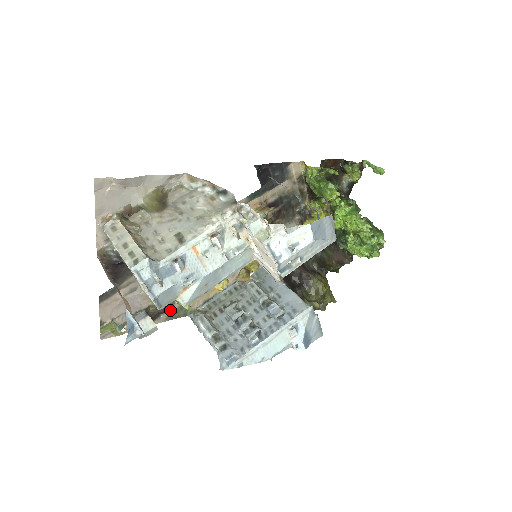
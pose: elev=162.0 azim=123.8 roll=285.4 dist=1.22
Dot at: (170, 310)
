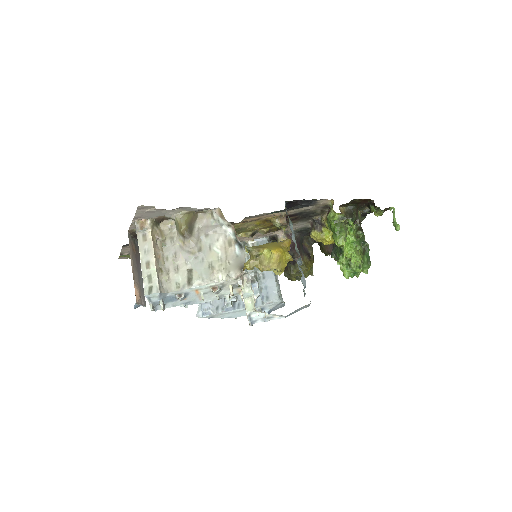
Dot at: occluded
